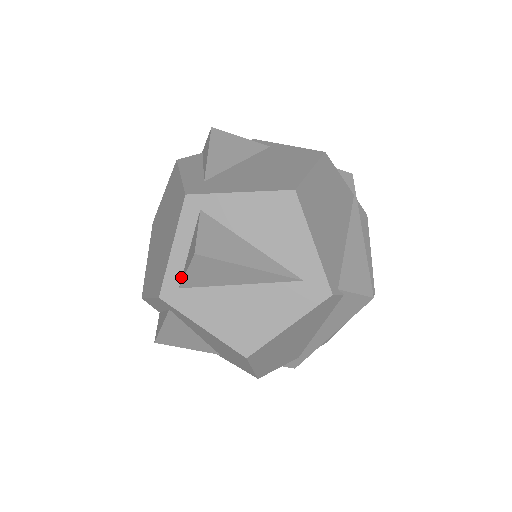
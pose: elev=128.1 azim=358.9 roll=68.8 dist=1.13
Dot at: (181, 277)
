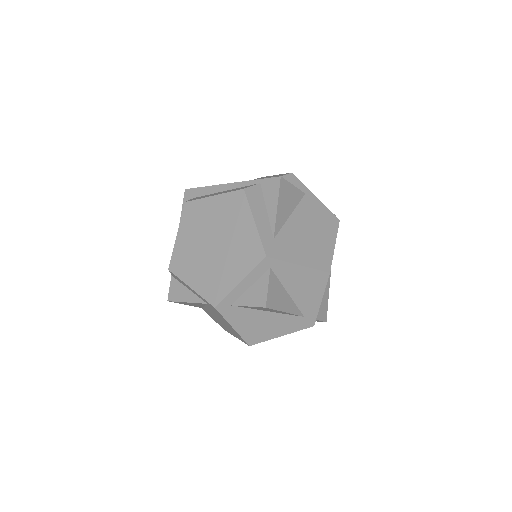
Dot at: (236, 300)
